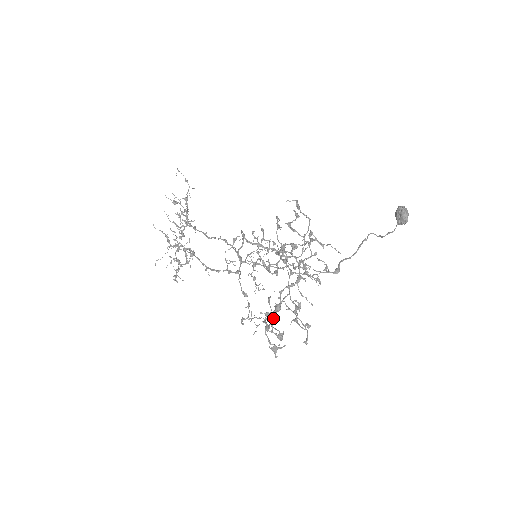
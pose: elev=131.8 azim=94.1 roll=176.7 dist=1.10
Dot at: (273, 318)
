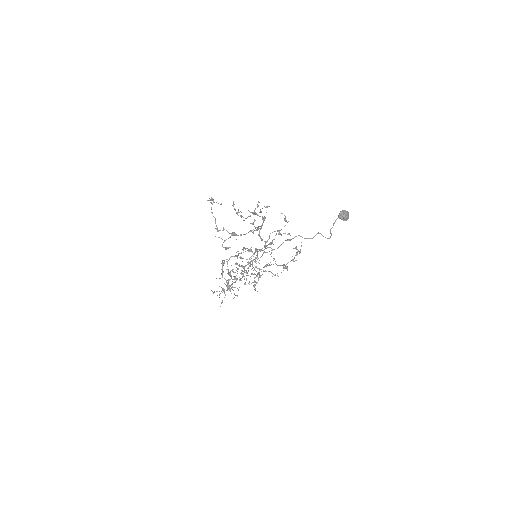
Dot at: occluded
